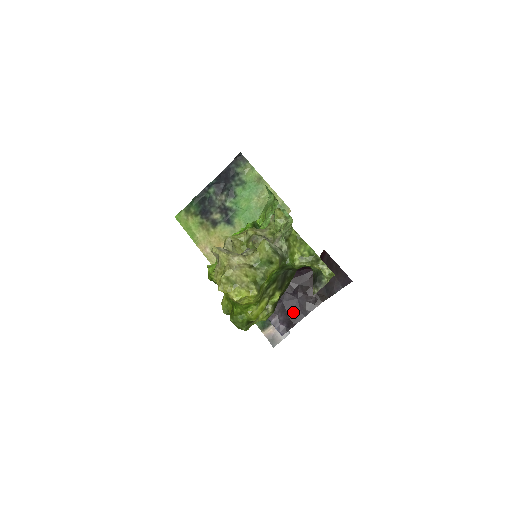
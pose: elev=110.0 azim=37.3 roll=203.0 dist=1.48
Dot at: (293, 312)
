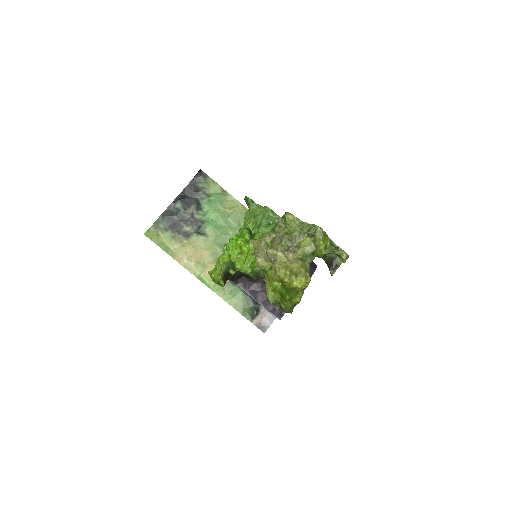
Dot at: occluded
